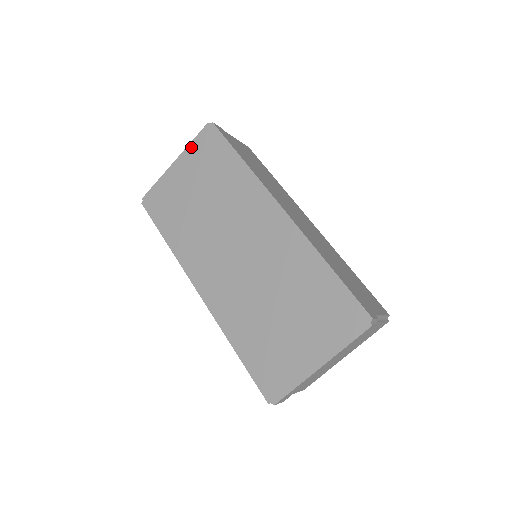
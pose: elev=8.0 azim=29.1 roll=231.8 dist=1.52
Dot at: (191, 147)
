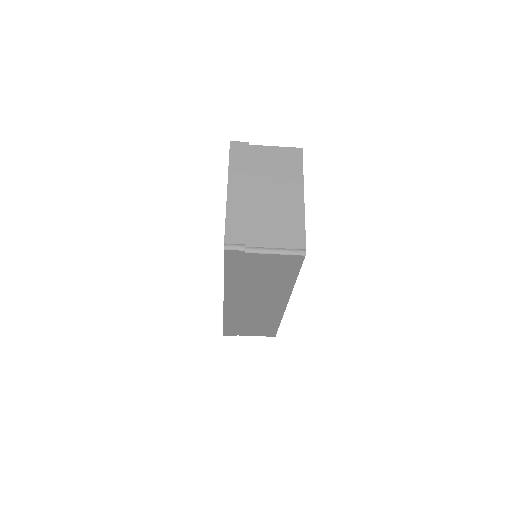
Dot at: occluded
